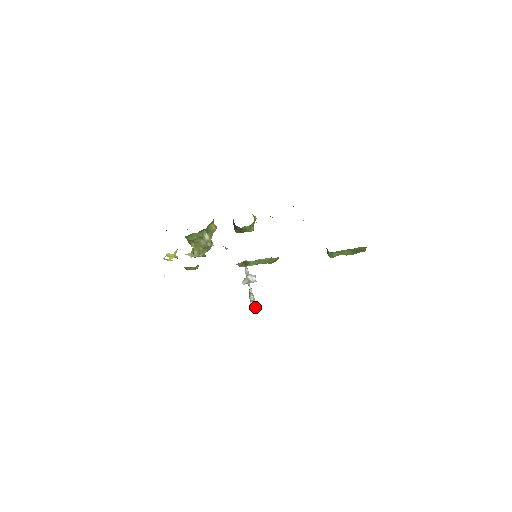
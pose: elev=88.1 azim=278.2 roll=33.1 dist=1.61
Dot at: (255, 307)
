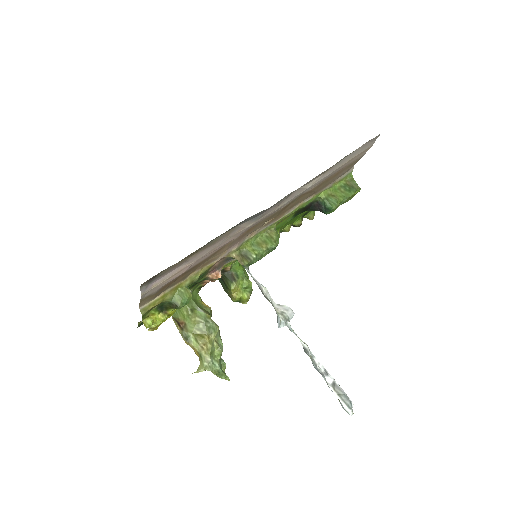
Dot at: (342, 391)
